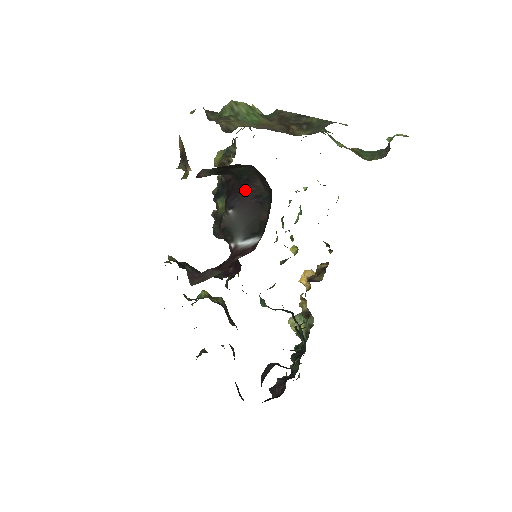
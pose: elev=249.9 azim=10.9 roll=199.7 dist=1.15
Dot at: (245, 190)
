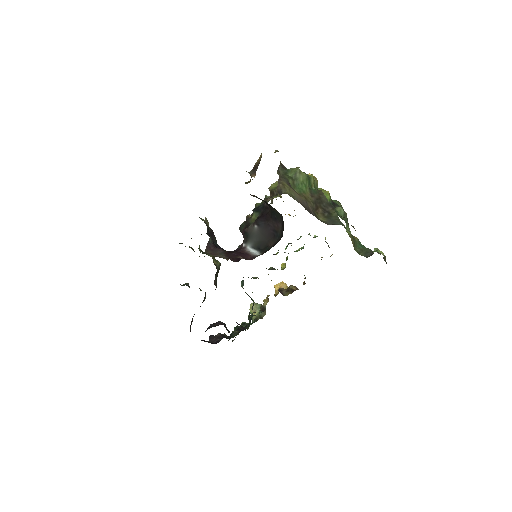
Dot at: (271, 222)
